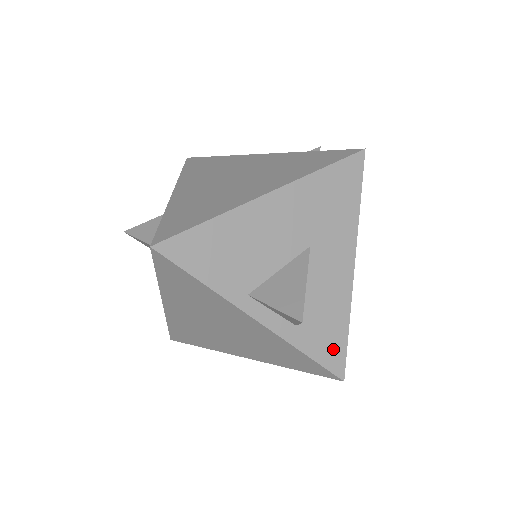
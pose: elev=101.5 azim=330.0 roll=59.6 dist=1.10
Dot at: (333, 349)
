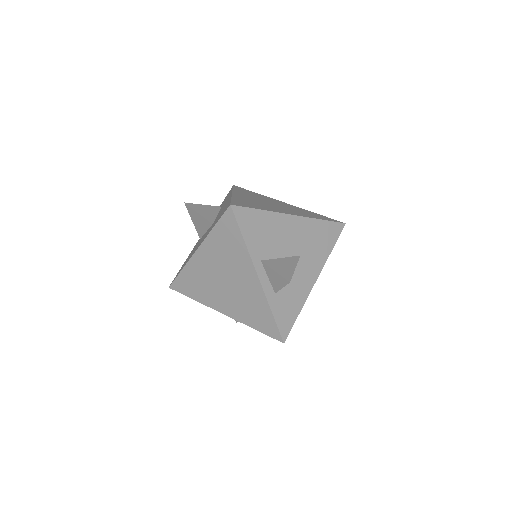
Dot at: (287, 320)
